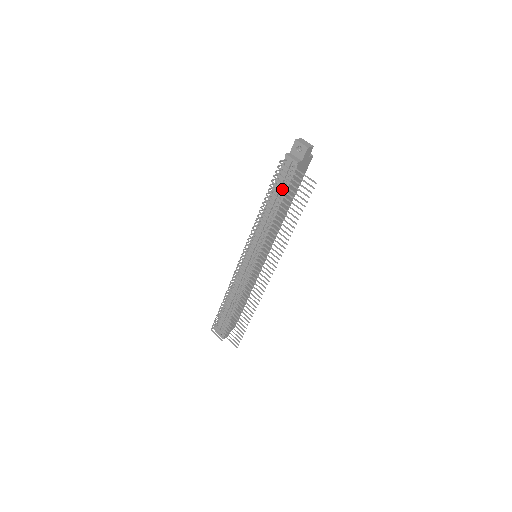
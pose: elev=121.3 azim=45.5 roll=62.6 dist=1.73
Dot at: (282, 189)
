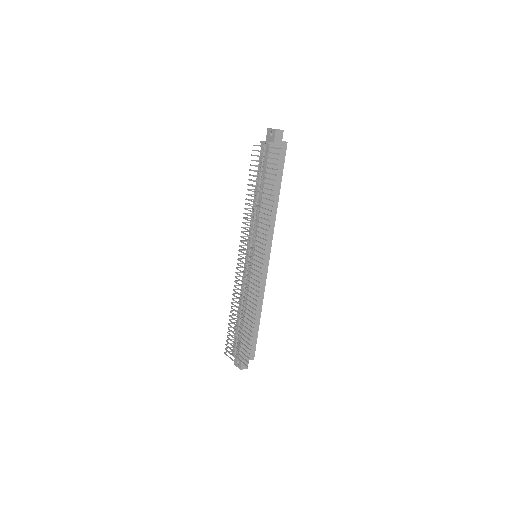
Dot at: (257, 166)
